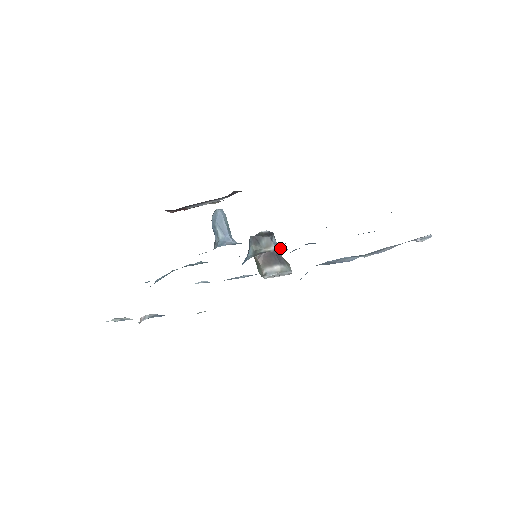
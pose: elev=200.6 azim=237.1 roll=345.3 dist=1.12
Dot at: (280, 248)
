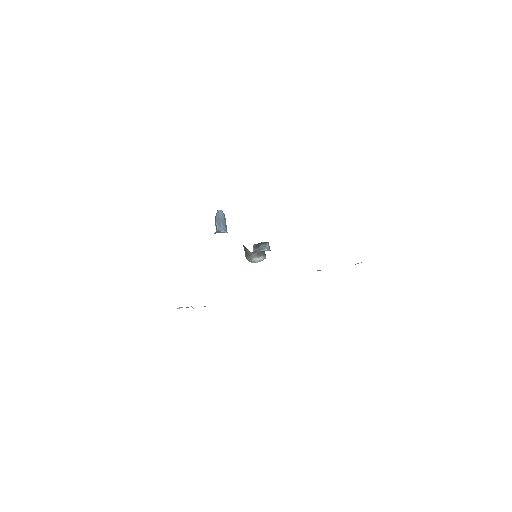
Dot at: (270, 250)
